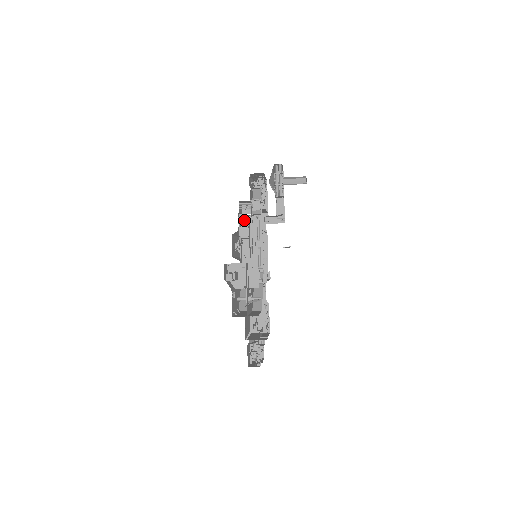
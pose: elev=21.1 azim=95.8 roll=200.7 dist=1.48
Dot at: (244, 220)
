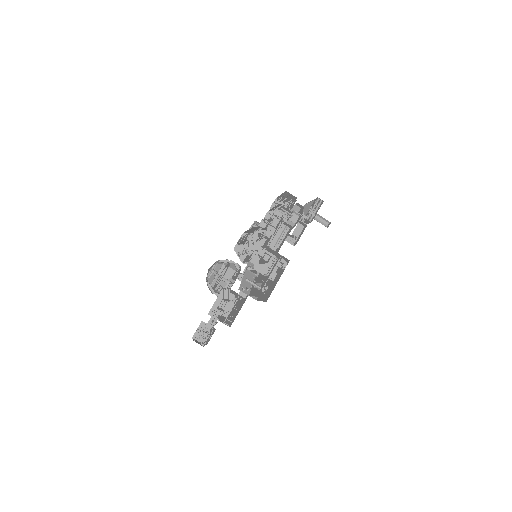
Dot at: (275, 222)
